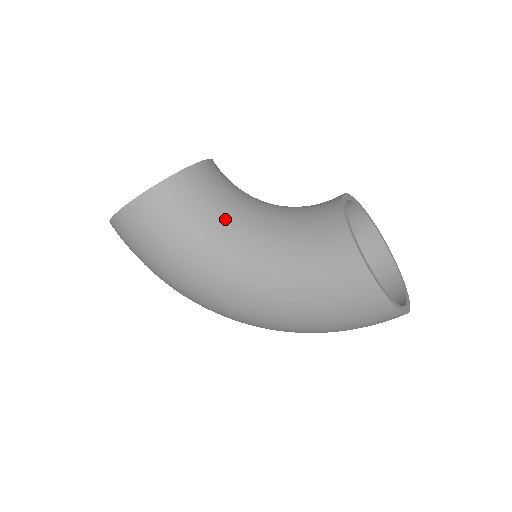
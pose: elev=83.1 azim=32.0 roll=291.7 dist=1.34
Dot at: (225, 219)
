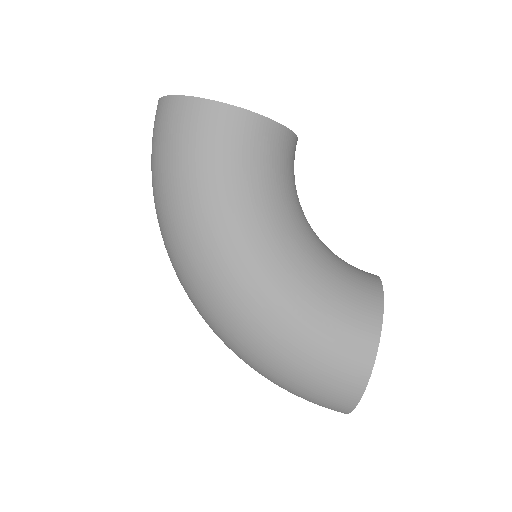
Dot at: (285, 204)
